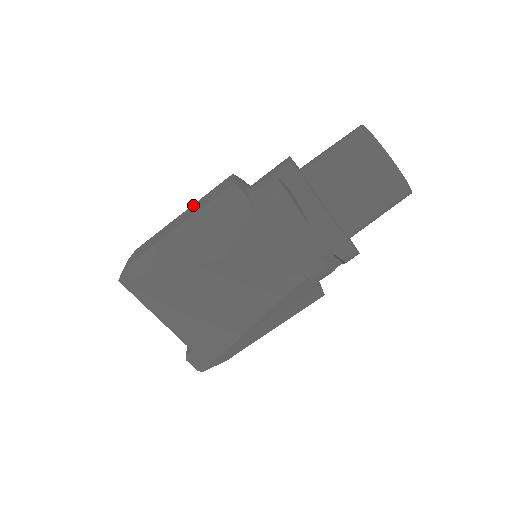
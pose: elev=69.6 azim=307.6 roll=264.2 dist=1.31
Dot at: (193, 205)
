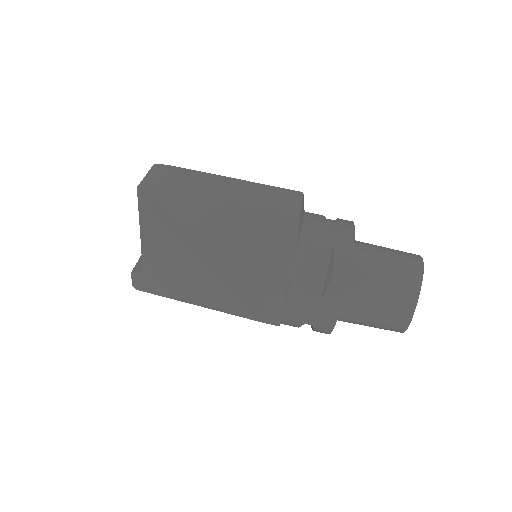
Dot at: (250, 183)
